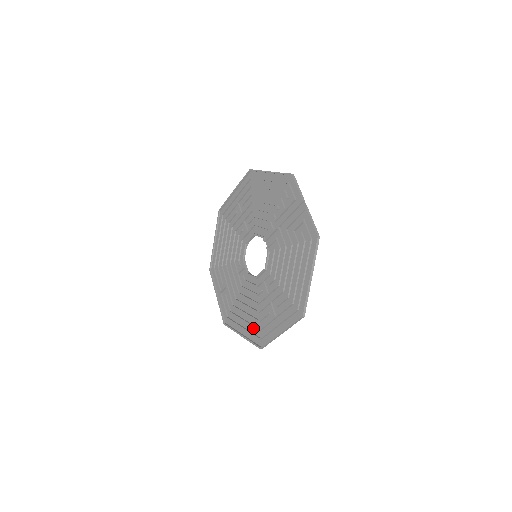
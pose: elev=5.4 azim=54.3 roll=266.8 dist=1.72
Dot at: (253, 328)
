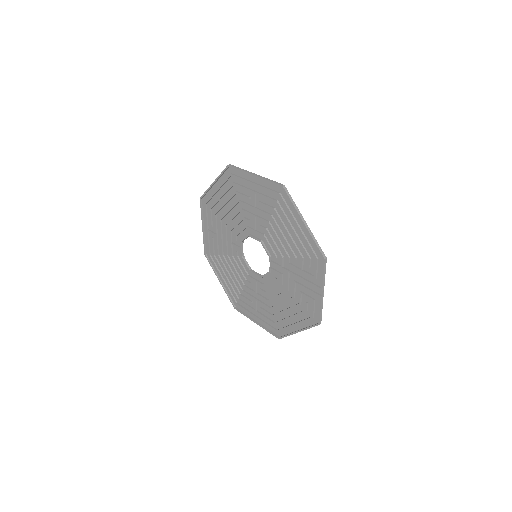
Dot at: (233, 290)
